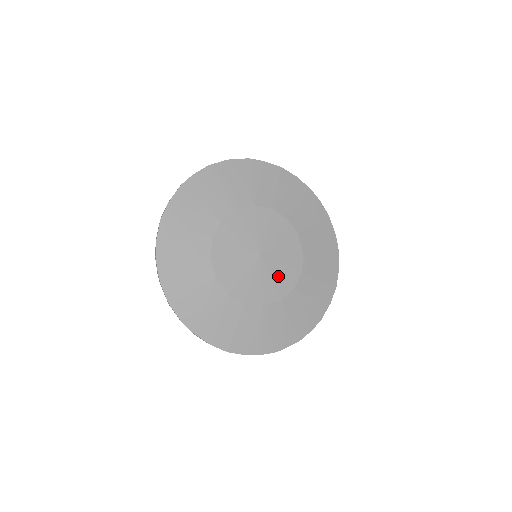
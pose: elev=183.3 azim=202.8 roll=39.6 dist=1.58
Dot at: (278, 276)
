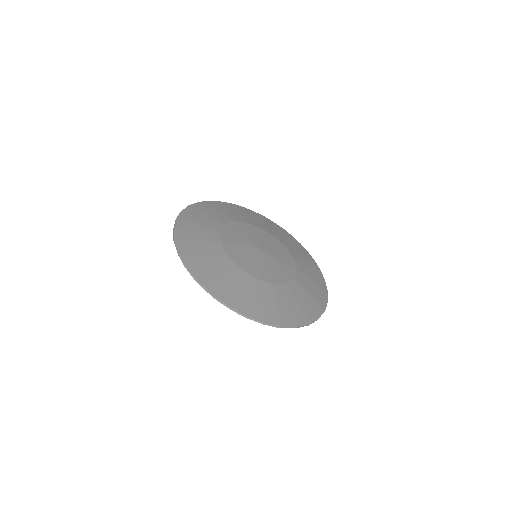
Dot at: (256, 264)
